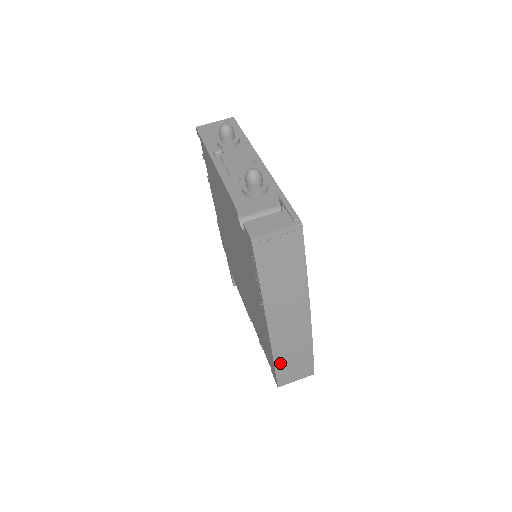
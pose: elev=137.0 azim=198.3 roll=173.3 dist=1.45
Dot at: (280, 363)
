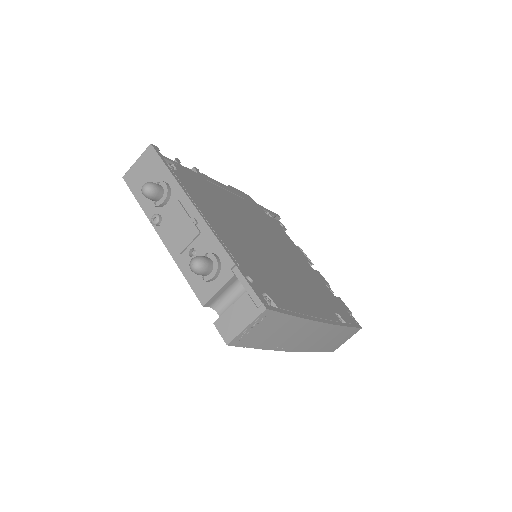
Dot at: (323, 348)
